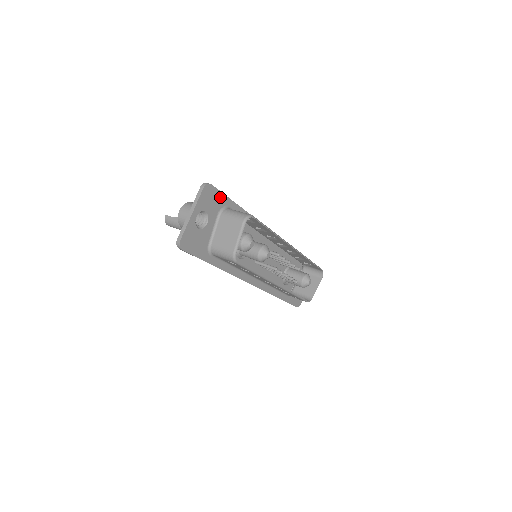
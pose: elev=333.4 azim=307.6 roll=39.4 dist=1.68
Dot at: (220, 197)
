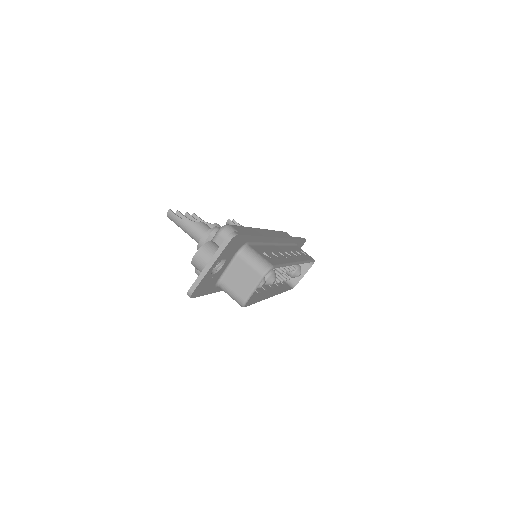
Dot at: (243, 239)
